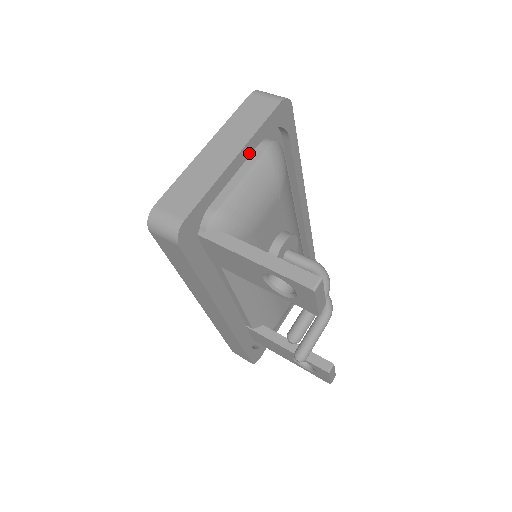
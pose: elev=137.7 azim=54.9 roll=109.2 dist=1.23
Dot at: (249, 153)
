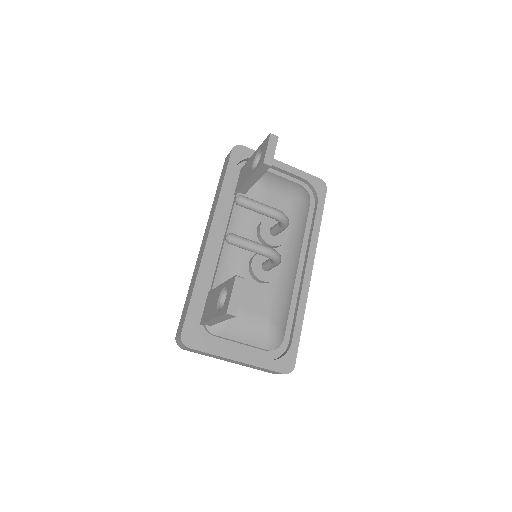
Dot at: (290, 172)
